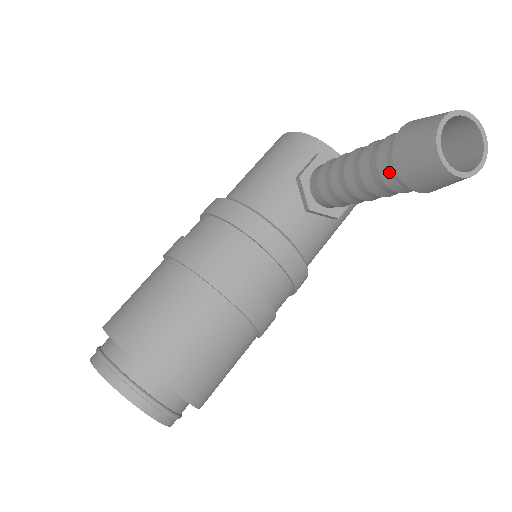
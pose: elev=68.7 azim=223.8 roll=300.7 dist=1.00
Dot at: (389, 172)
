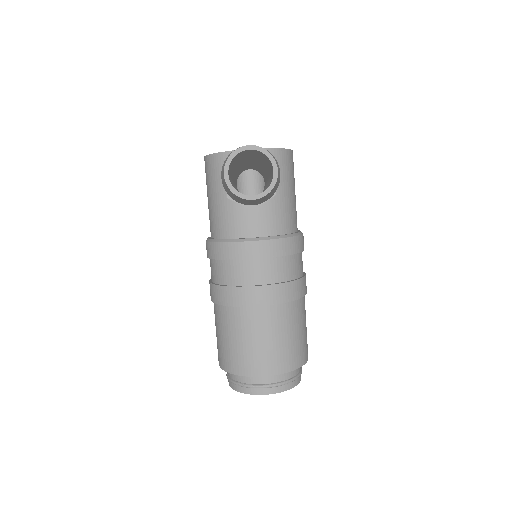
Dot at: occluded
